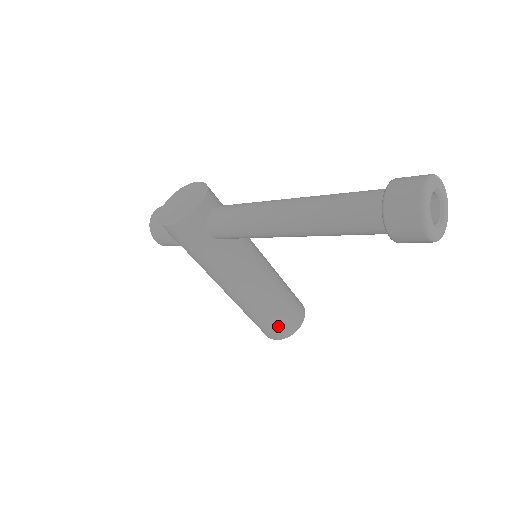
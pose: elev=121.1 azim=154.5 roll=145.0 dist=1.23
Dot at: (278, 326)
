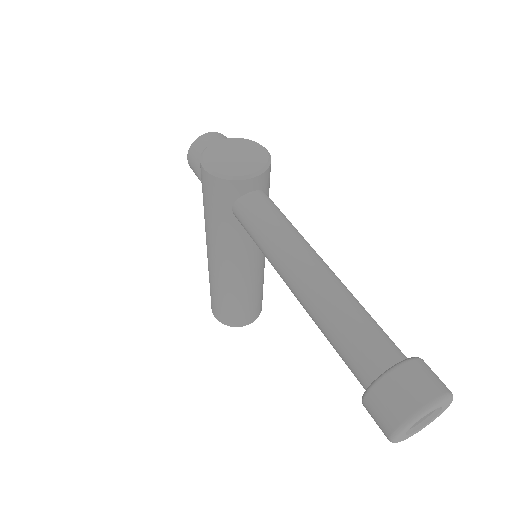
Dot at: (225, 312)
